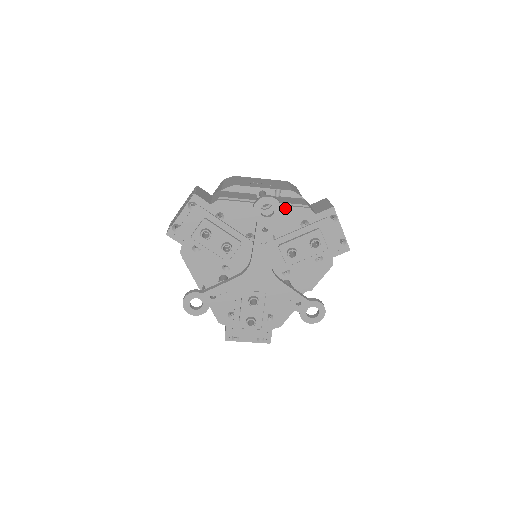
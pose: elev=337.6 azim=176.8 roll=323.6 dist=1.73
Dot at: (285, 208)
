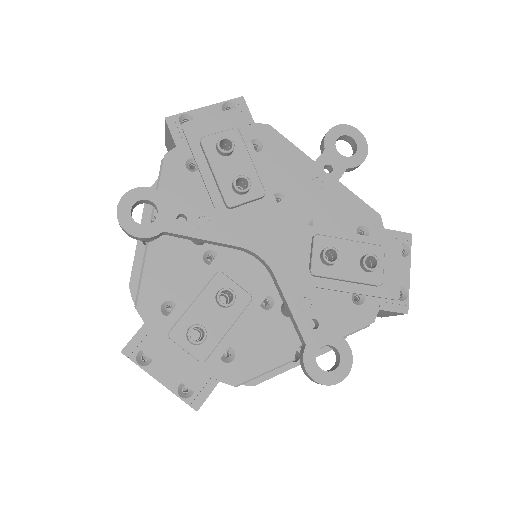
Dot at: (348, 193)
